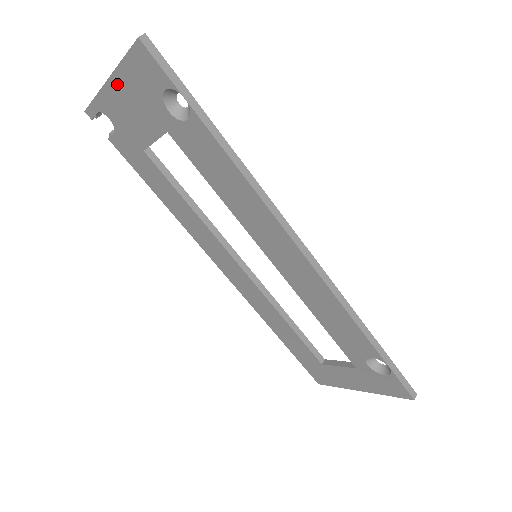
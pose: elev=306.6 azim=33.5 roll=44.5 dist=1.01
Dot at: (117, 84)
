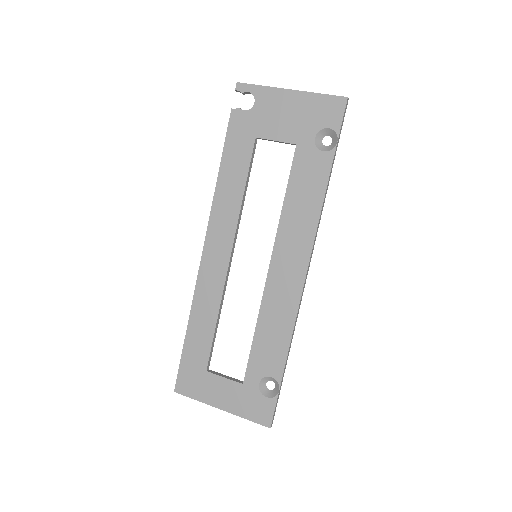
Dot at: (295, 97)
